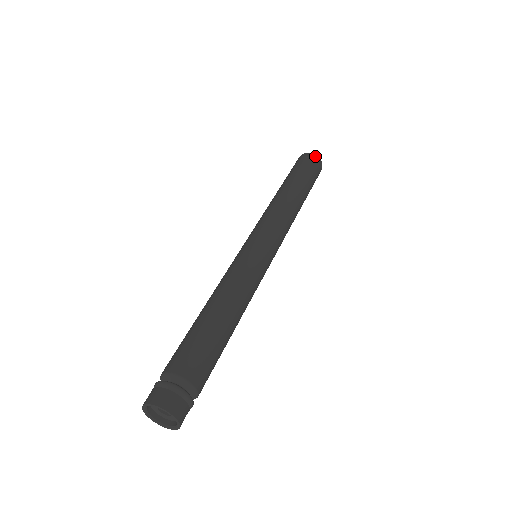
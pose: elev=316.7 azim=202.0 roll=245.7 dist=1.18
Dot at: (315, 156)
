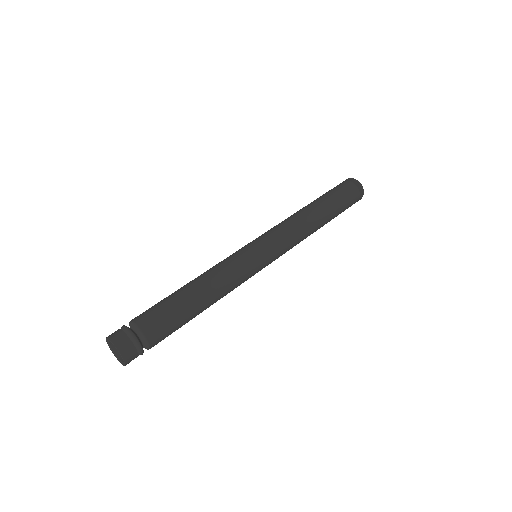
Dot at: (360, 186)
